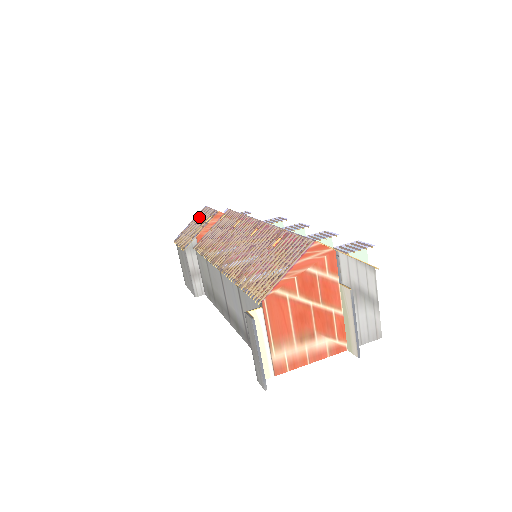
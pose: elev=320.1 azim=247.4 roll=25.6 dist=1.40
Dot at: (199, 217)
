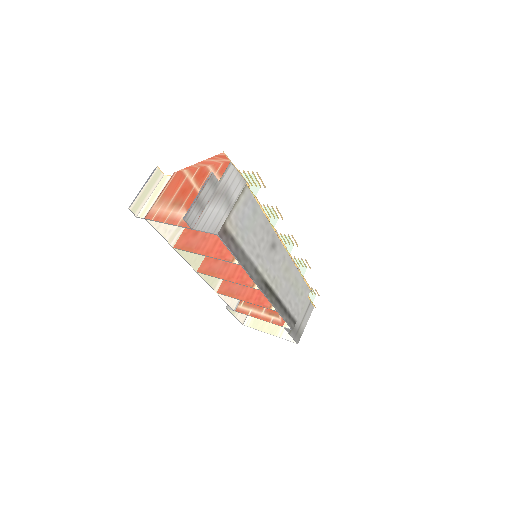
Dot at: occluded
